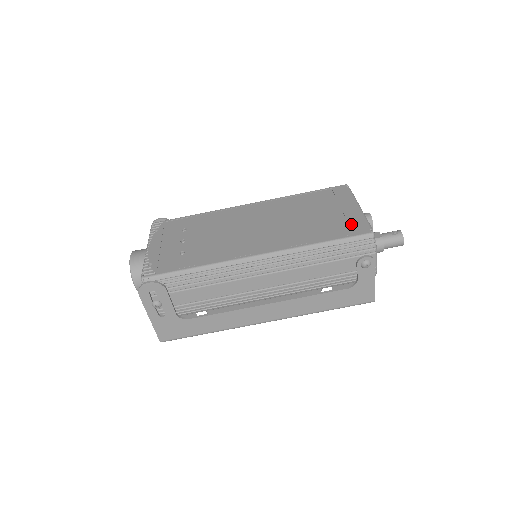
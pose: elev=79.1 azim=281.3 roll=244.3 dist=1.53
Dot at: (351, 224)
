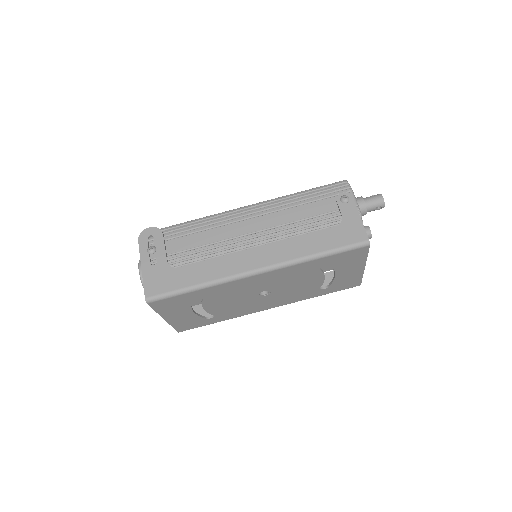
Dot at: occluded
